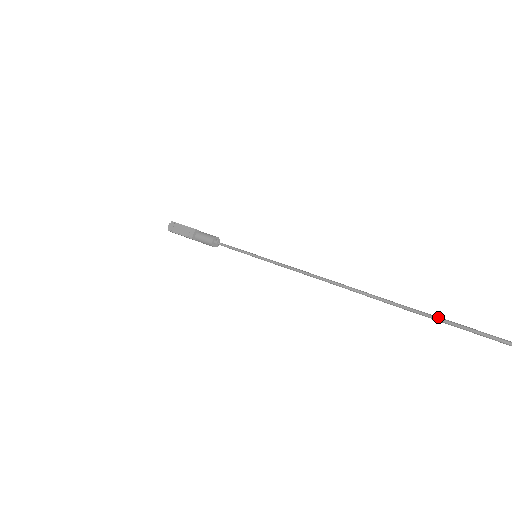
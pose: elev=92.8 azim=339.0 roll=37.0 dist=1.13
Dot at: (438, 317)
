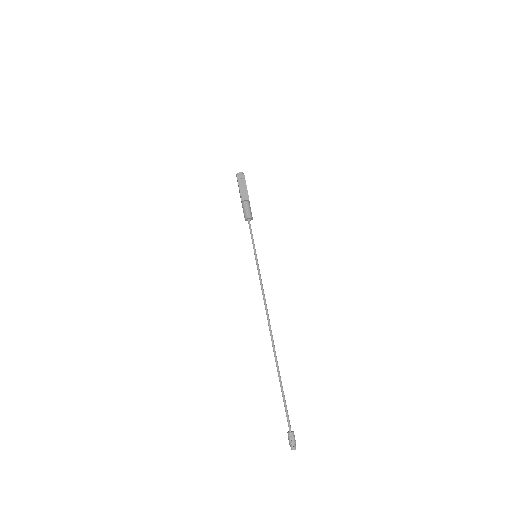
Dot at: occluded
